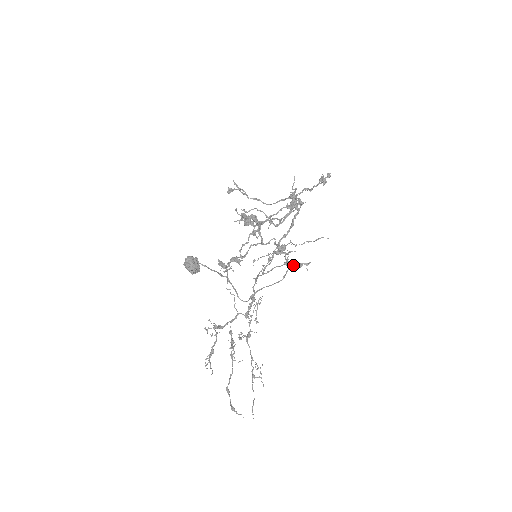
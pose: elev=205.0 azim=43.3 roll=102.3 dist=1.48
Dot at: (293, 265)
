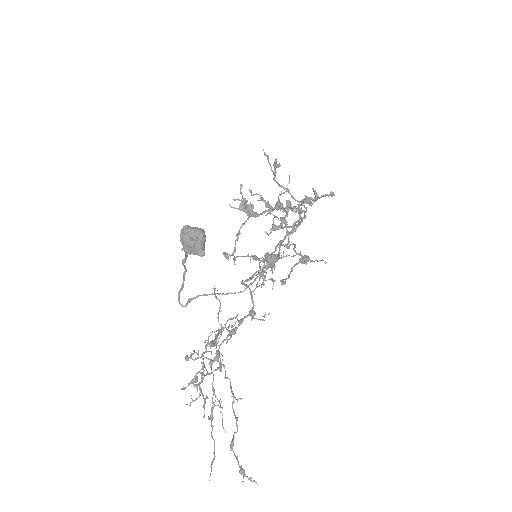
Dot at: (285, 280)
